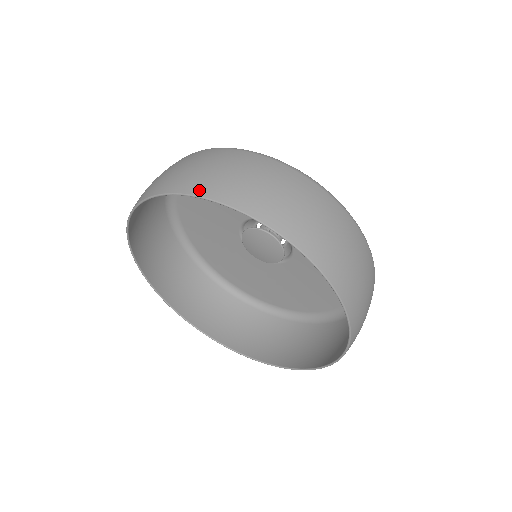
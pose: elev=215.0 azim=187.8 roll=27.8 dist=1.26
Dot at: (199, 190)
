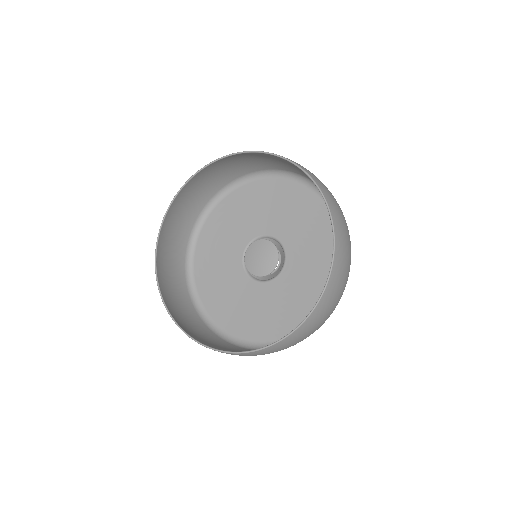
Dot at: (271, 153)
